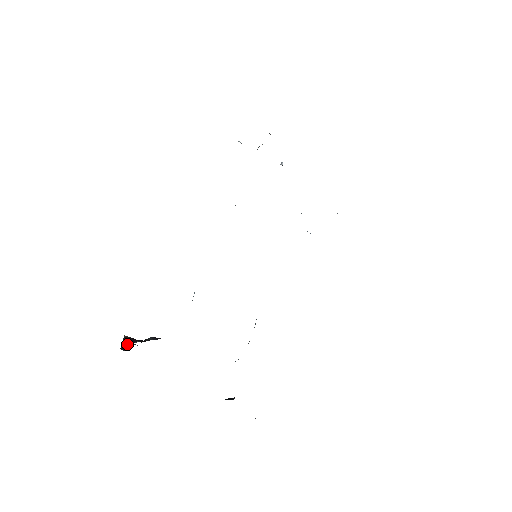
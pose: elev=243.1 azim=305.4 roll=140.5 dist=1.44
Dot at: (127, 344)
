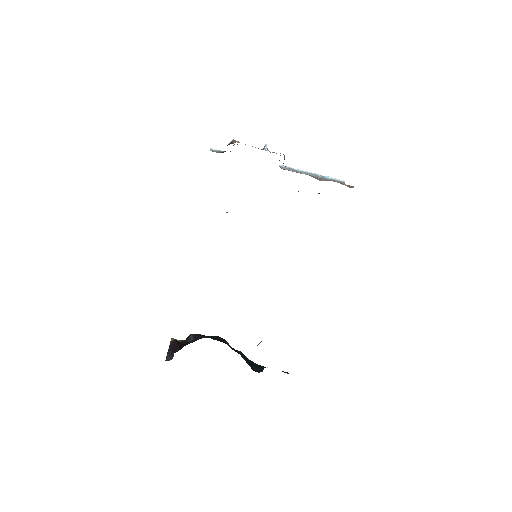
Dot at: (171, 353)
